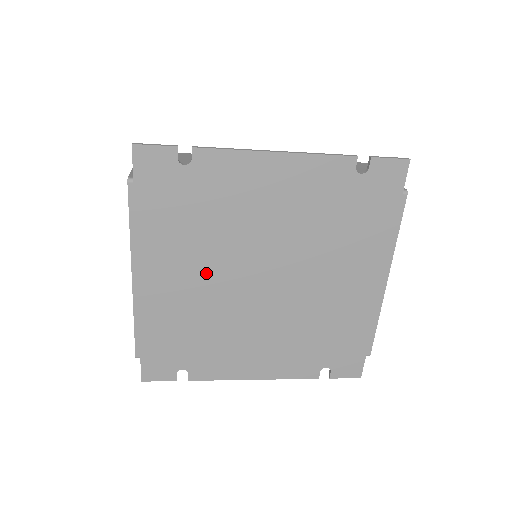
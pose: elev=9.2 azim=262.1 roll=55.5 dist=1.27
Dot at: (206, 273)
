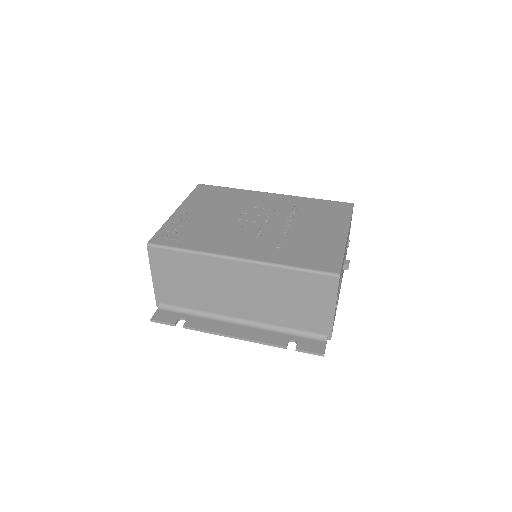
Dot at: occluded
